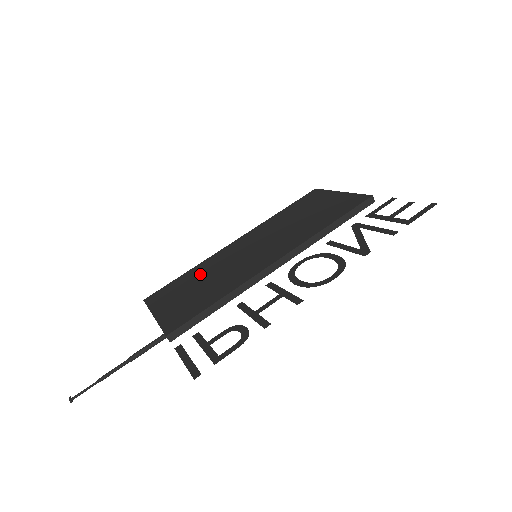
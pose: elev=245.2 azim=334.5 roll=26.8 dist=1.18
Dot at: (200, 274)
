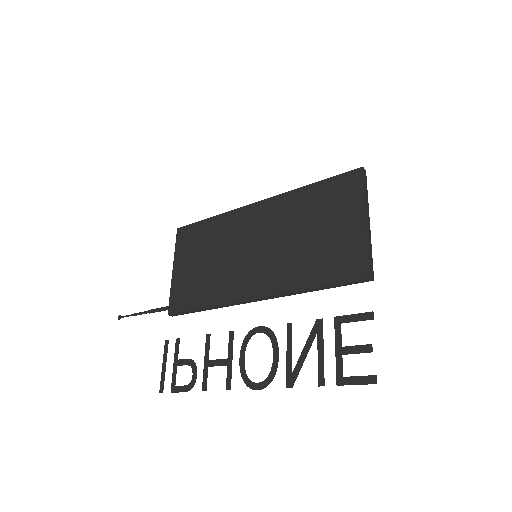
Dot at: (214, 239)
